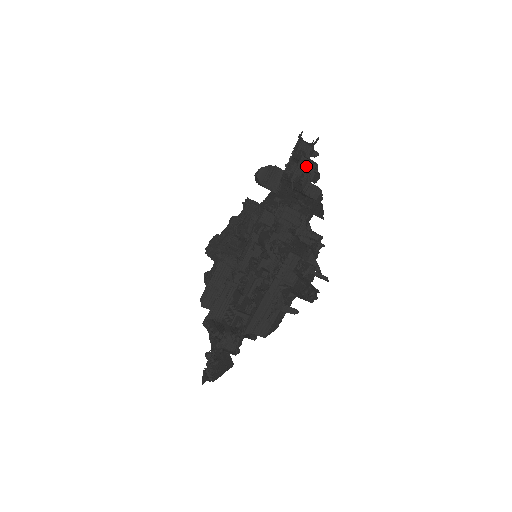
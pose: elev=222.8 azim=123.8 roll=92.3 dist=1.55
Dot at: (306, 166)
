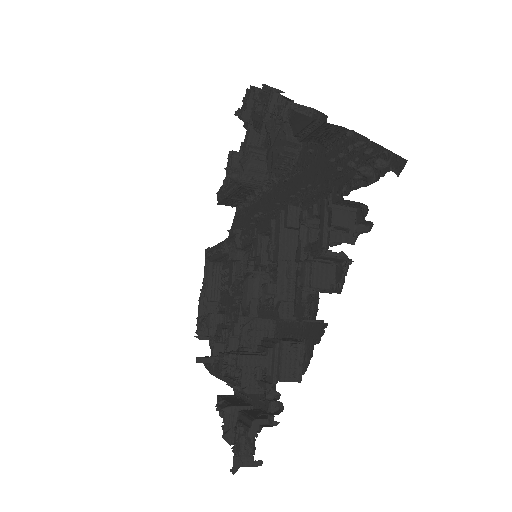
Dot at: (327, 258)
